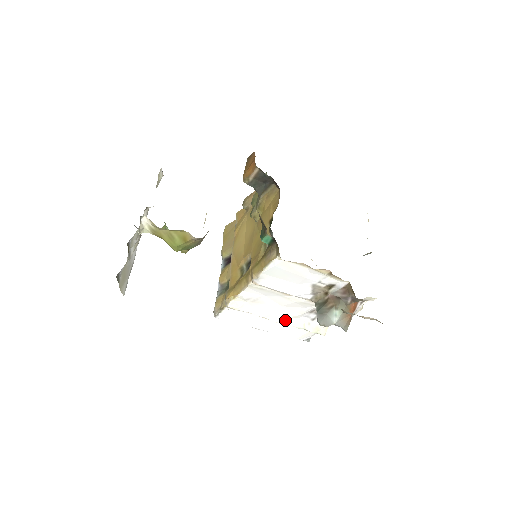
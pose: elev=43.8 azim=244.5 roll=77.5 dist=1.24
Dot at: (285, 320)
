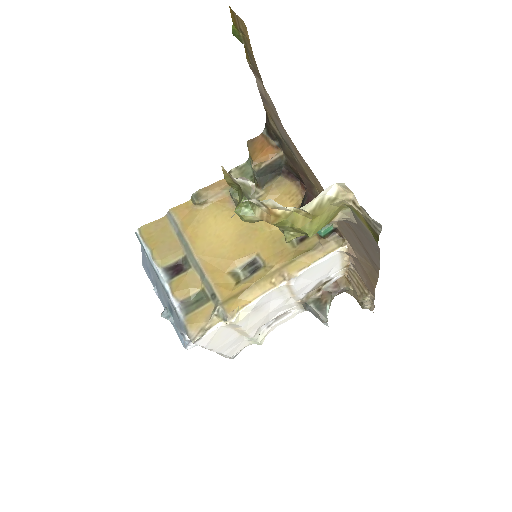
Dot at: (256, 331)
